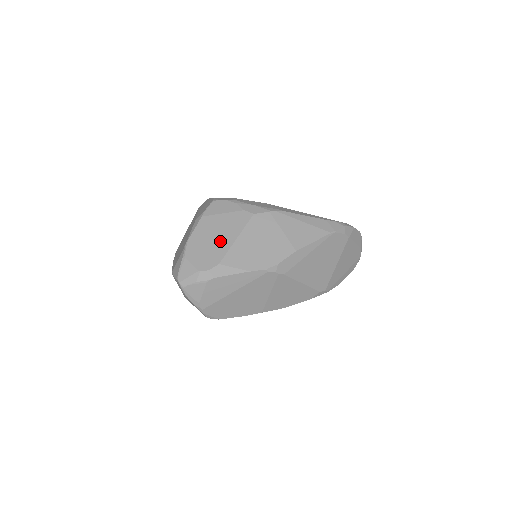
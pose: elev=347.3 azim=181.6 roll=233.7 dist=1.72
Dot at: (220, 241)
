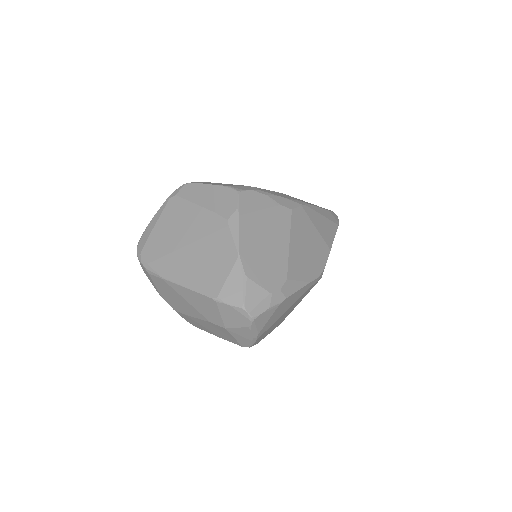
Dot at: (275, 248)
